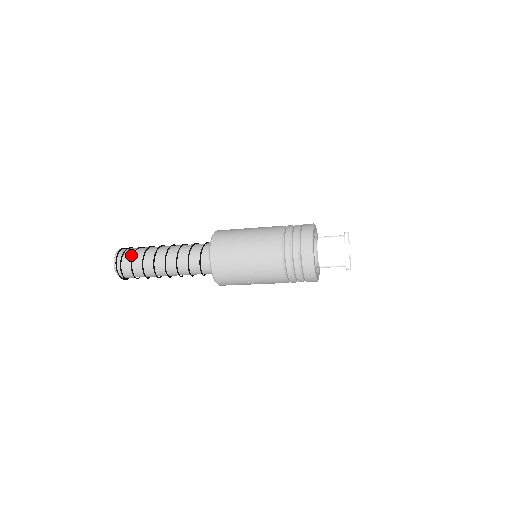
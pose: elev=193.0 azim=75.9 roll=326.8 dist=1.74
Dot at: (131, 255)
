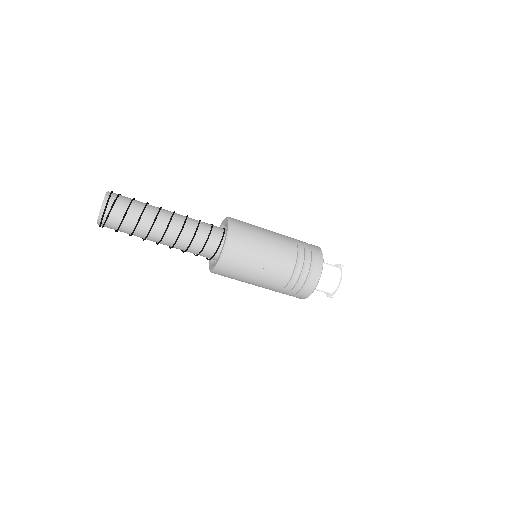
Dot at: (129, 199)
